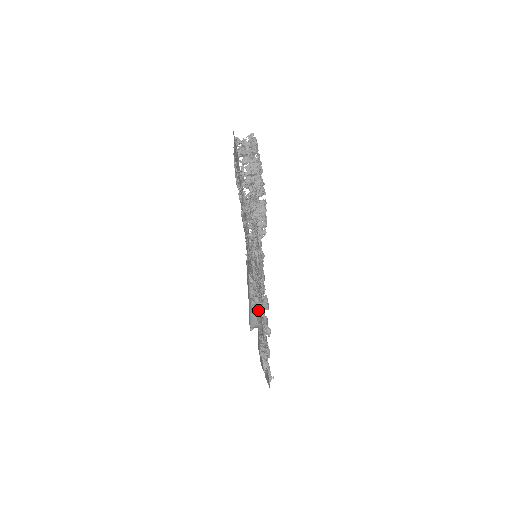
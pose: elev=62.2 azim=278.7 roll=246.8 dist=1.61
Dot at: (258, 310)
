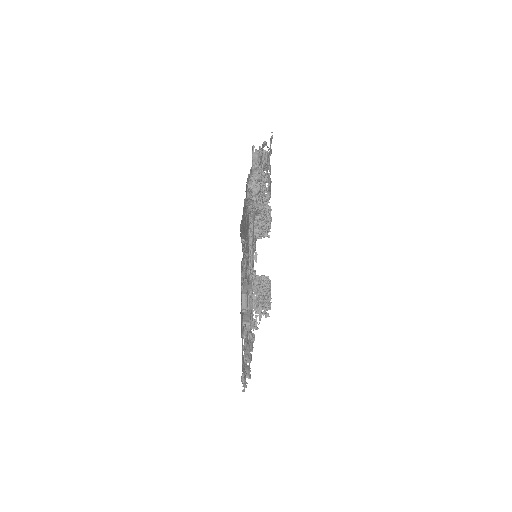
Dot at: occluded
